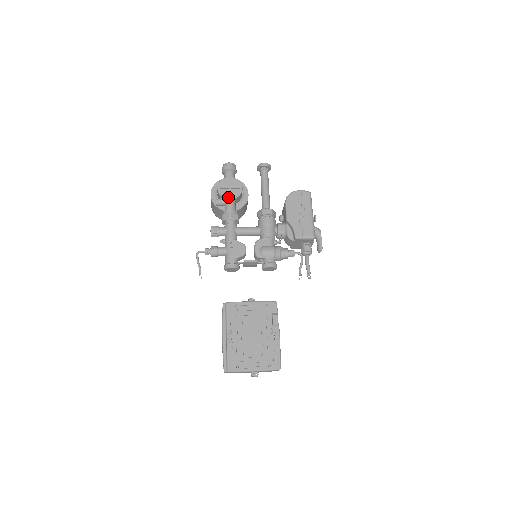
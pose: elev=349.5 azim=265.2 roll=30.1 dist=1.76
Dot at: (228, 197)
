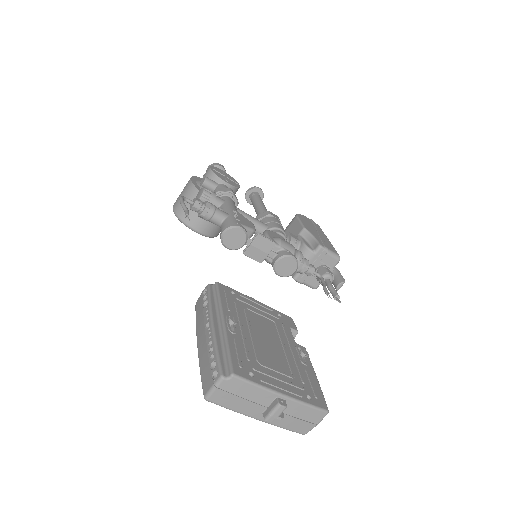
Dot at: (224, 180)
